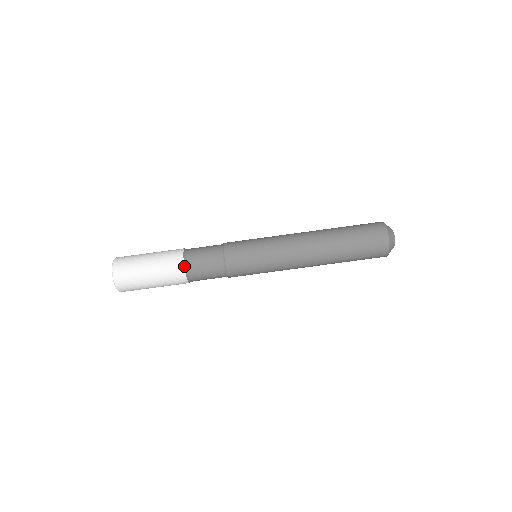
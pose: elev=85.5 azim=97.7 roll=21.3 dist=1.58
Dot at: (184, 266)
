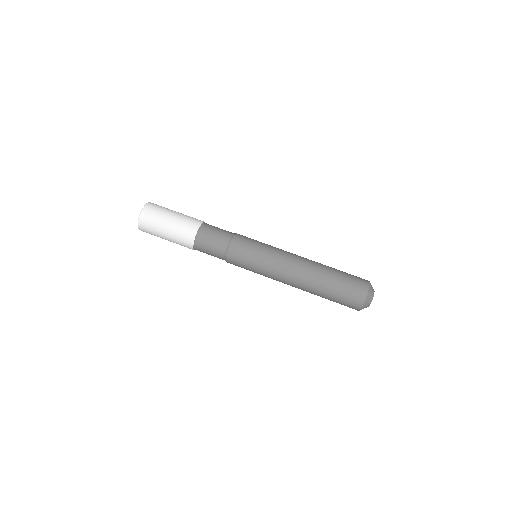
Dot at: (194, 243)
